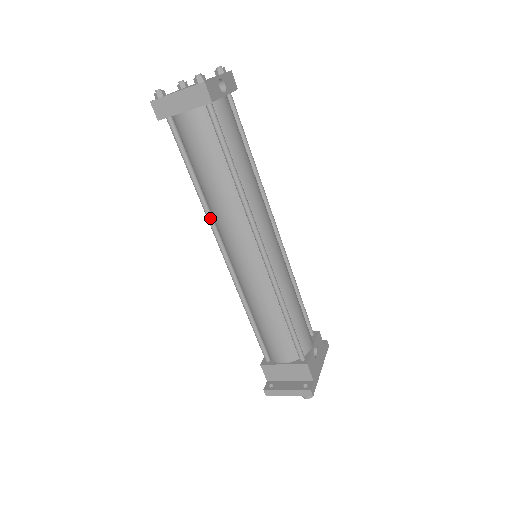
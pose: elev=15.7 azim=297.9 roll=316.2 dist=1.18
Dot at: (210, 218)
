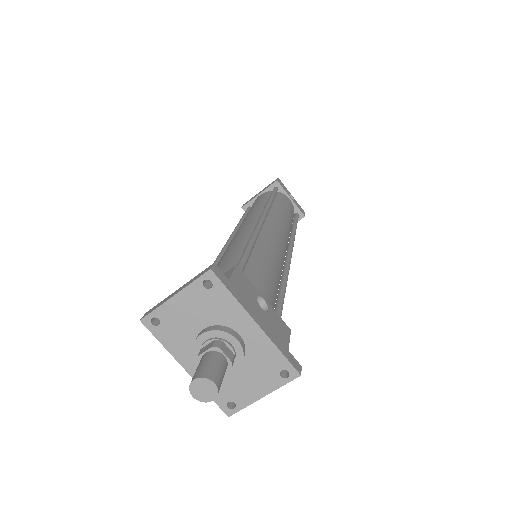
Dot at: (235, 230)
